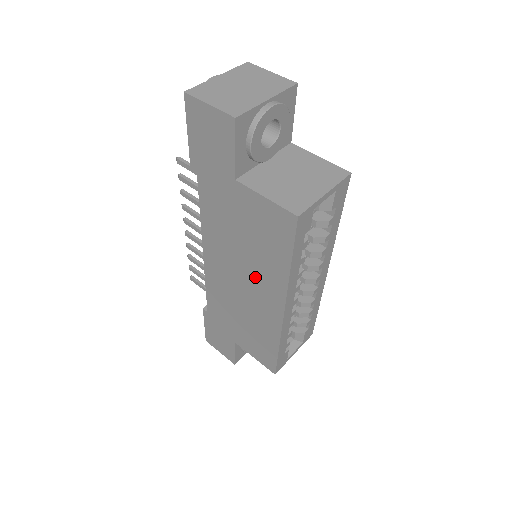
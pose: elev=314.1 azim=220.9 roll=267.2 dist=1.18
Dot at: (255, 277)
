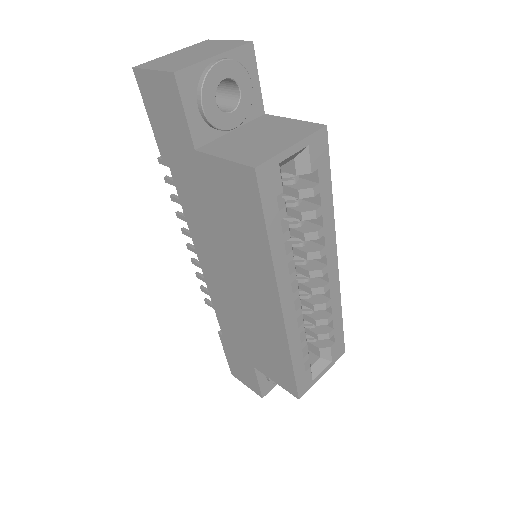
Dot at: (245, 270)
